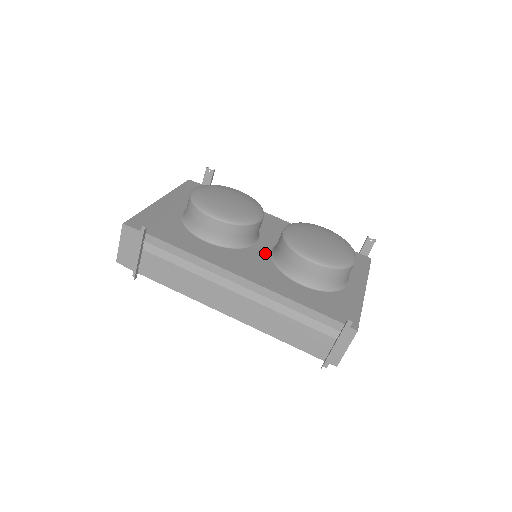
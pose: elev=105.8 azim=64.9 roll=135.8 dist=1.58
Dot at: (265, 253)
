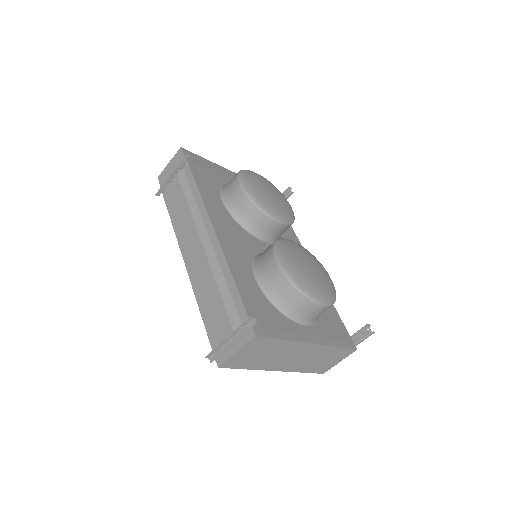
Dot at: (259, 248)
